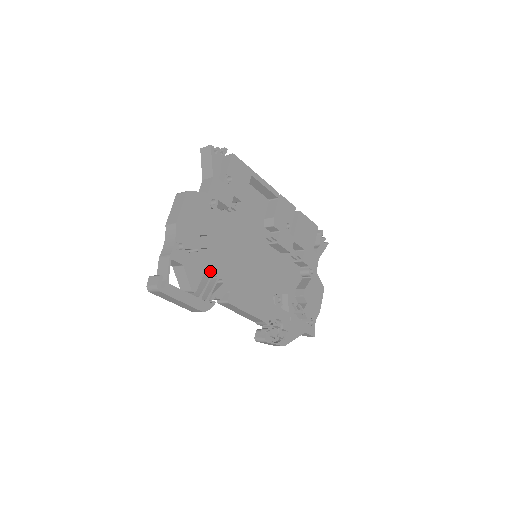
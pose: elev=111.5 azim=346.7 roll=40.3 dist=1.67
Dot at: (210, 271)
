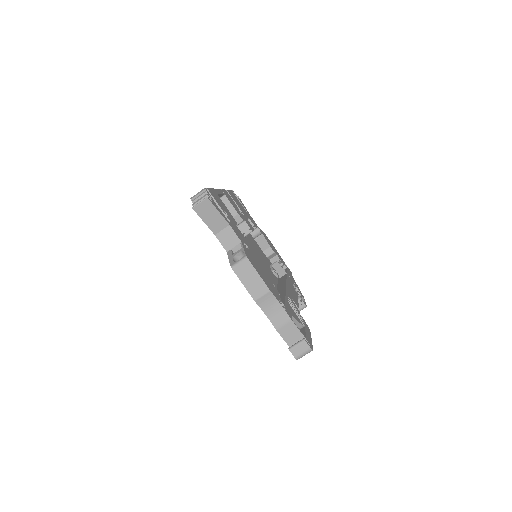
Dot at: (287, 300)
